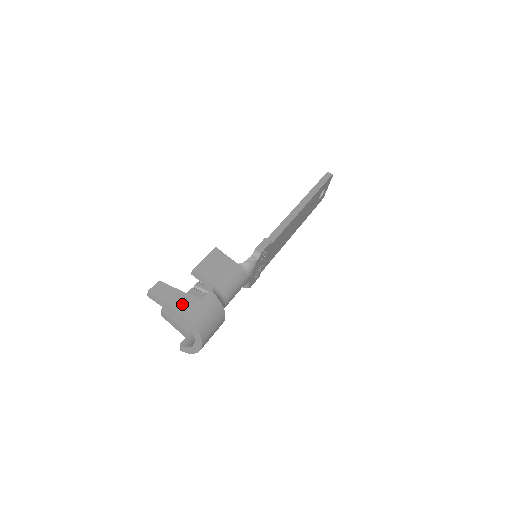
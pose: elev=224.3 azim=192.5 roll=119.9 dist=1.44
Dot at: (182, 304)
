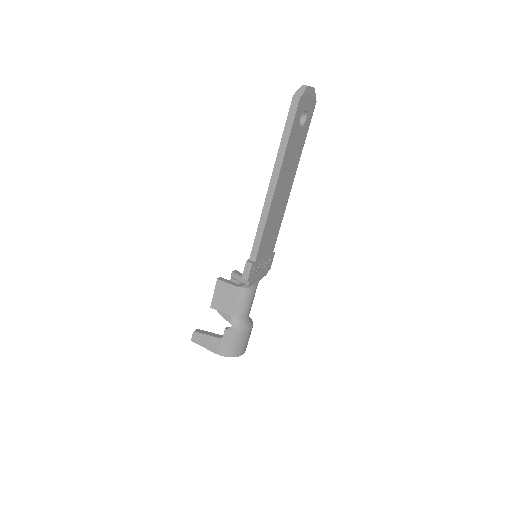
Dot at: (212, 346)
